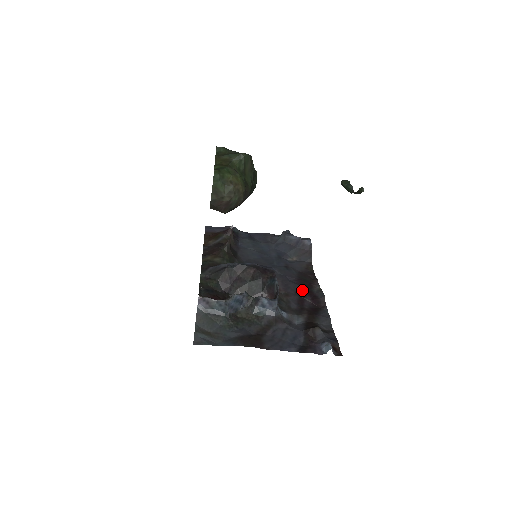
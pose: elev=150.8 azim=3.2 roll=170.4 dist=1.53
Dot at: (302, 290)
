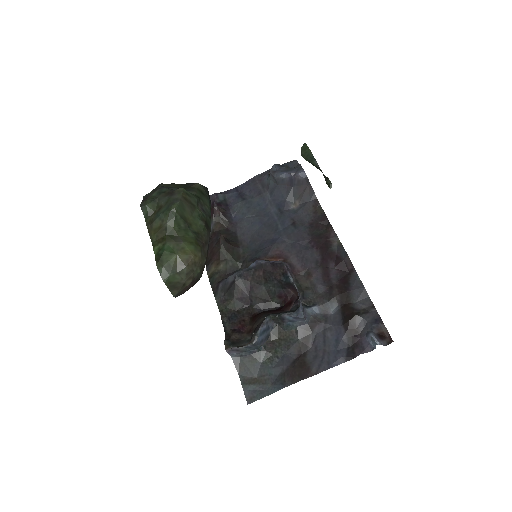
Dot at: (321, 256)
